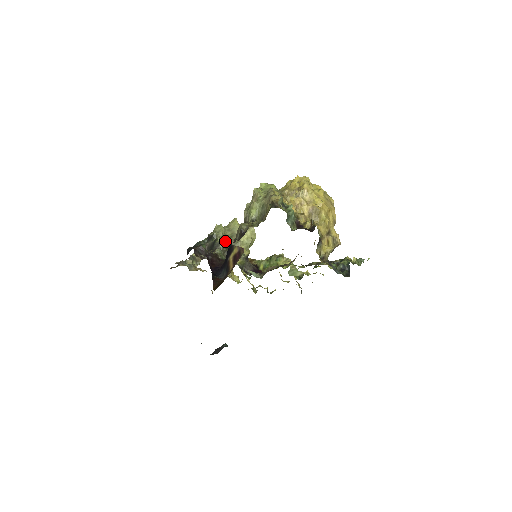
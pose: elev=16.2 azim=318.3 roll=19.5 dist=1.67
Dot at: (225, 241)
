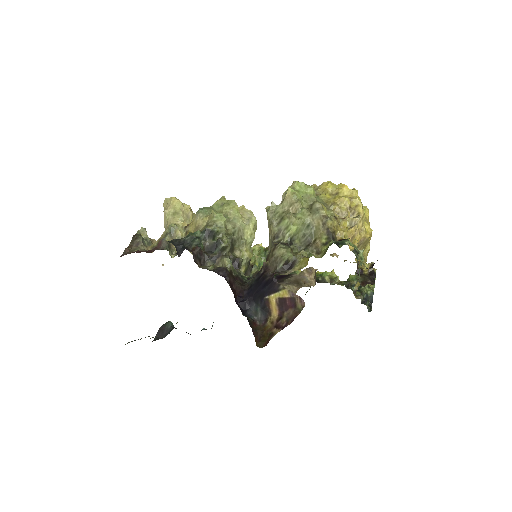
Dot at: (230, 242)
